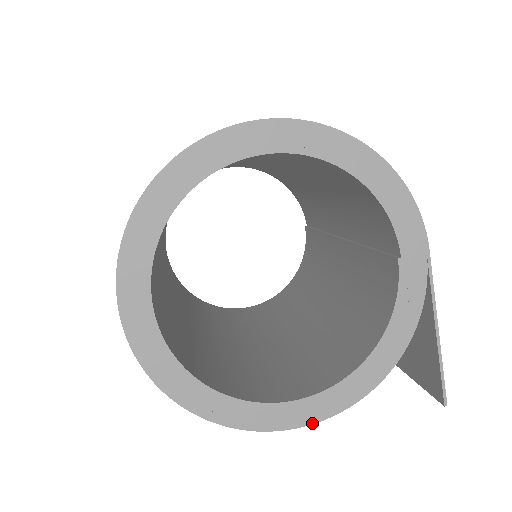
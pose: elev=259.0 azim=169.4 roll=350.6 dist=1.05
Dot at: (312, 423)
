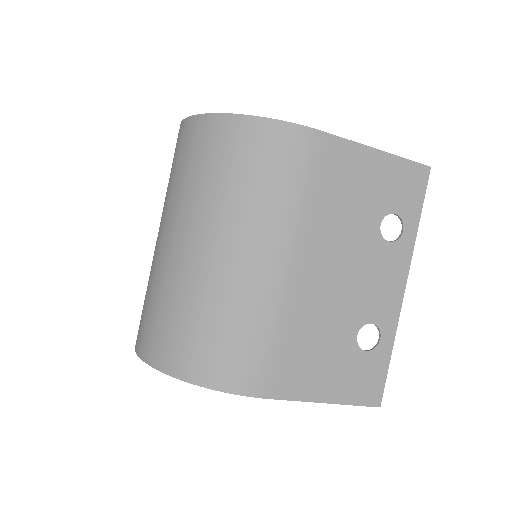
Dot at: occluded
